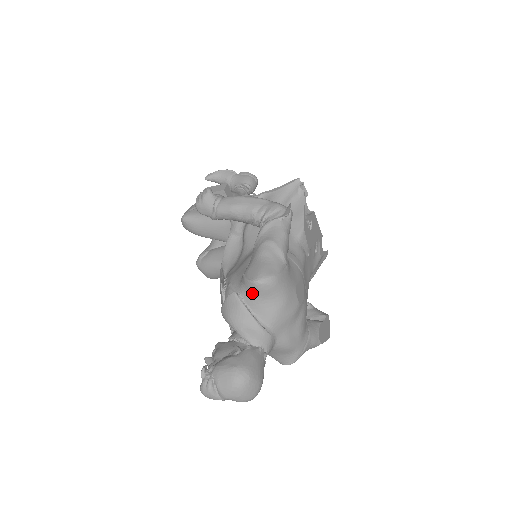
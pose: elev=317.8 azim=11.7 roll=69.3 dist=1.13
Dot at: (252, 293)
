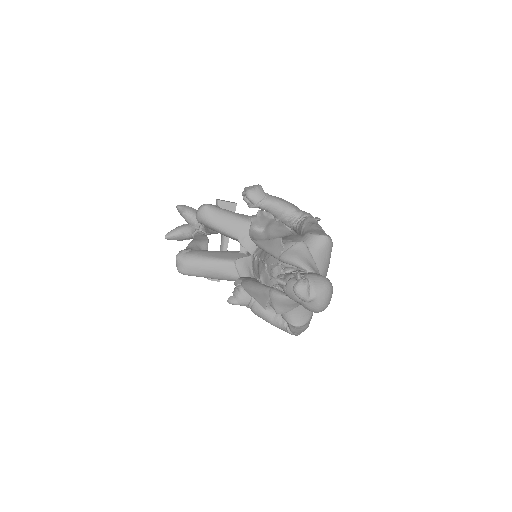
Dot at: (318, 245)
